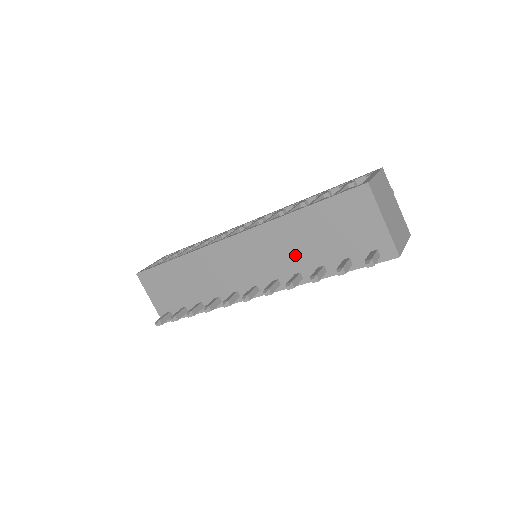
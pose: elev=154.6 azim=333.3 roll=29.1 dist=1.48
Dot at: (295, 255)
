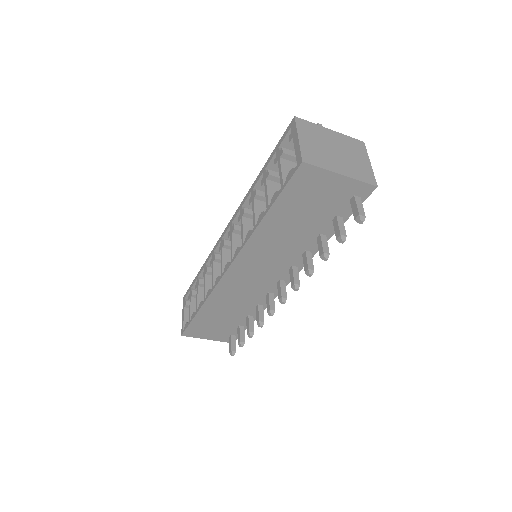
Dot at: (290, 244)
